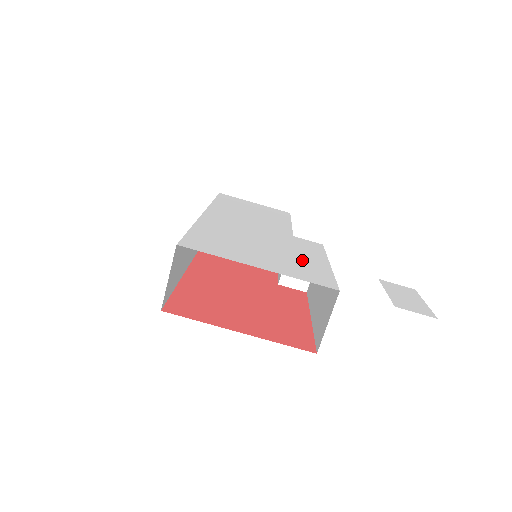
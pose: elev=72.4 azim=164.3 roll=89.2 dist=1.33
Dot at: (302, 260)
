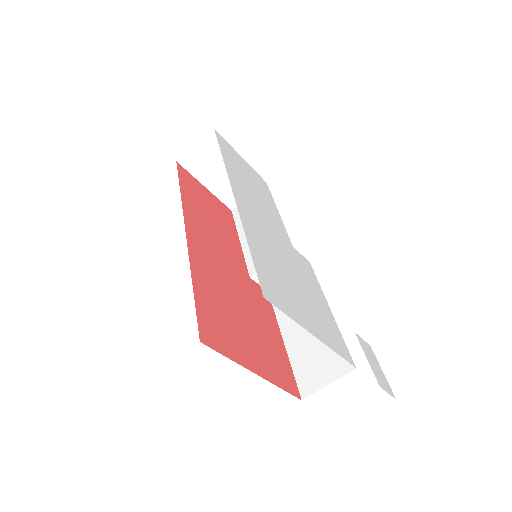
Dot at: (320, 307)
